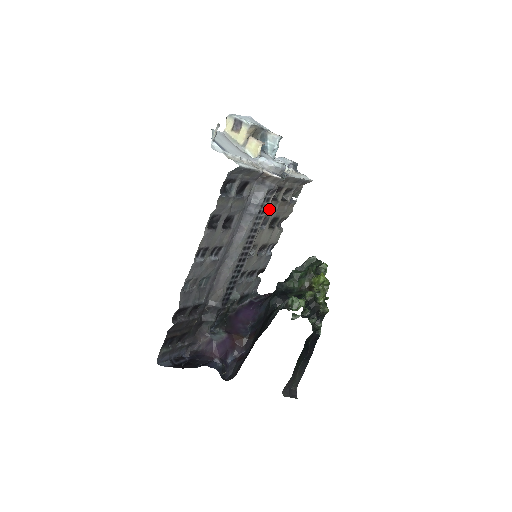
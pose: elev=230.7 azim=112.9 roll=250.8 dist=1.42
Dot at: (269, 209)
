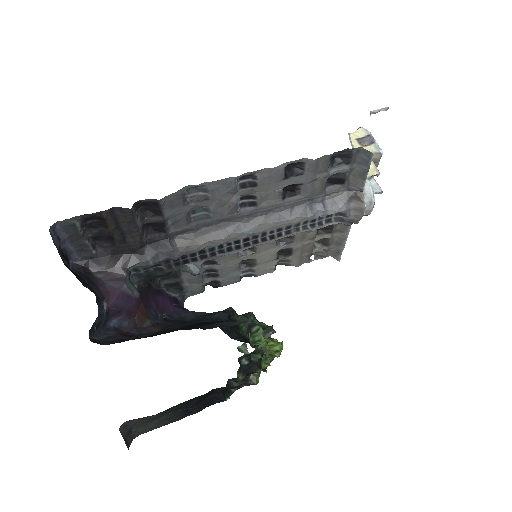
Dot at: (305, 234)
